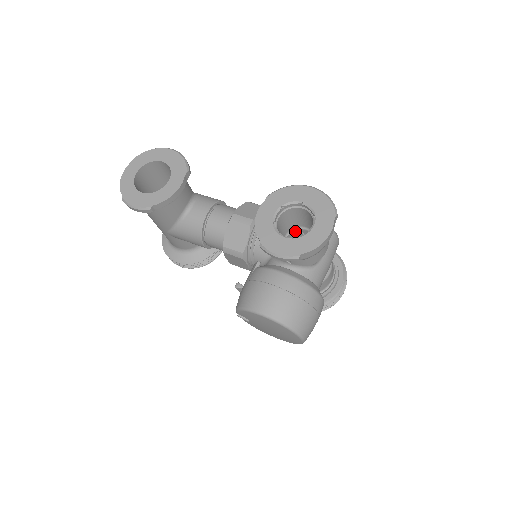
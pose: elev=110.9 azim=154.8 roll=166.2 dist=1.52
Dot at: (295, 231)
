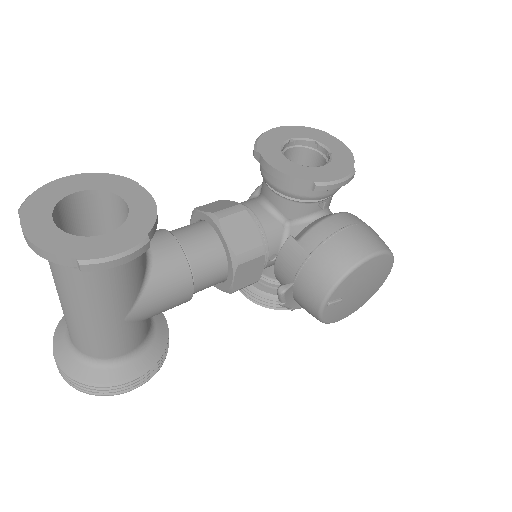
Dot at: occluded
